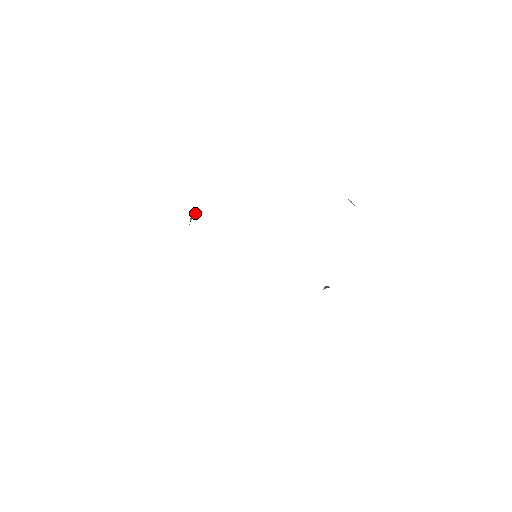
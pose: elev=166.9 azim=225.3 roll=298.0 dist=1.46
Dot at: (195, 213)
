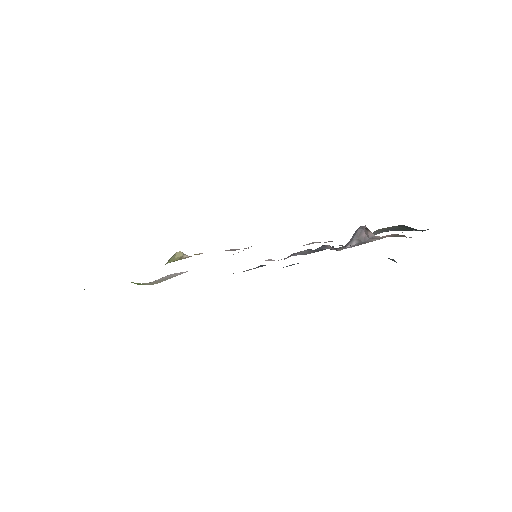
Dot at: (181, 255)
